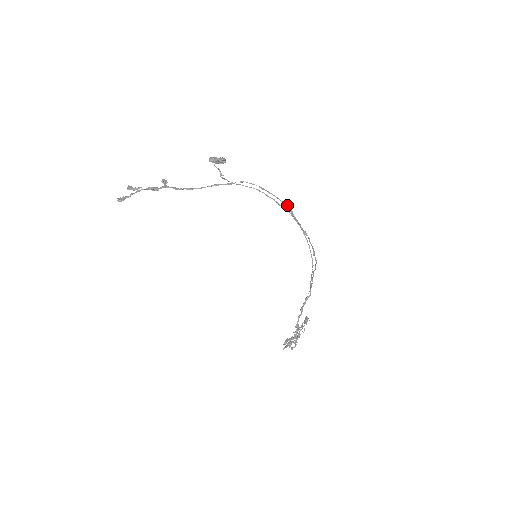
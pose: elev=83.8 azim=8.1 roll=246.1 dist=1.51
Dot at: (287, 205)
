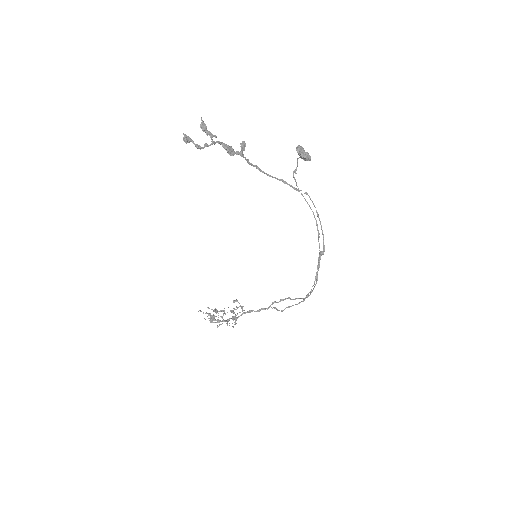
Dot at: occluded
